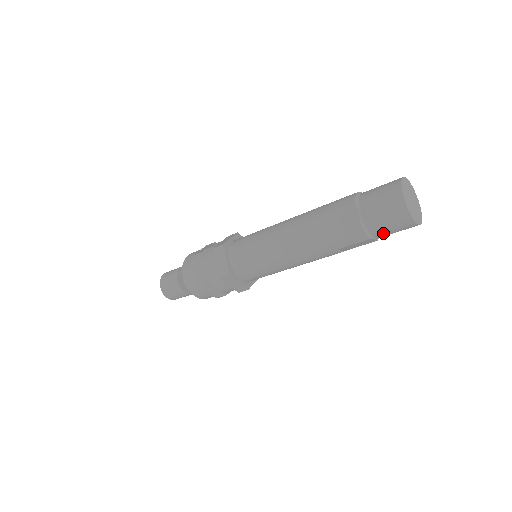
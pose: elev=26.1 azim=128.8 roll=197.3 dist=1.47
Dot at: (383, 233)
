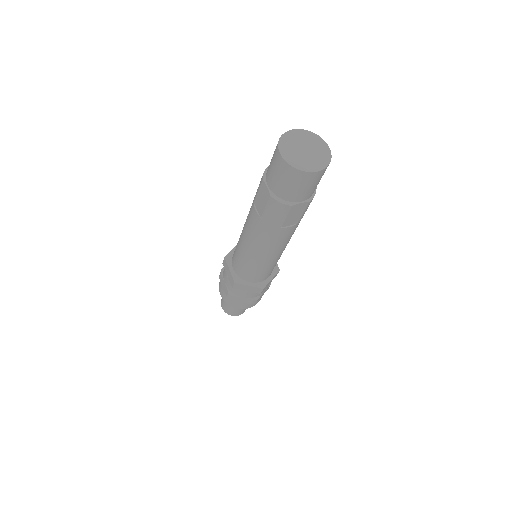
Dot at: (297, 195)
